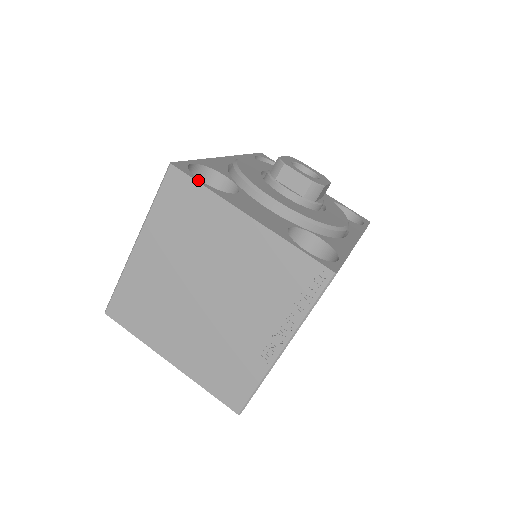
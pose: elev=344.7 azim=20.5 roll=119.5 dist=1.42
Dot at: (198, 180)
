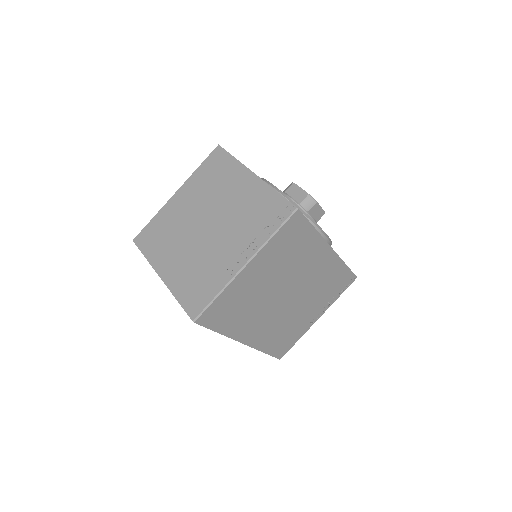
Dot at: (231, 155)
